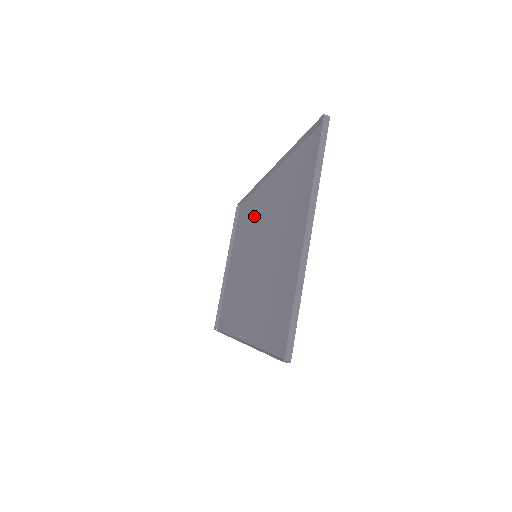
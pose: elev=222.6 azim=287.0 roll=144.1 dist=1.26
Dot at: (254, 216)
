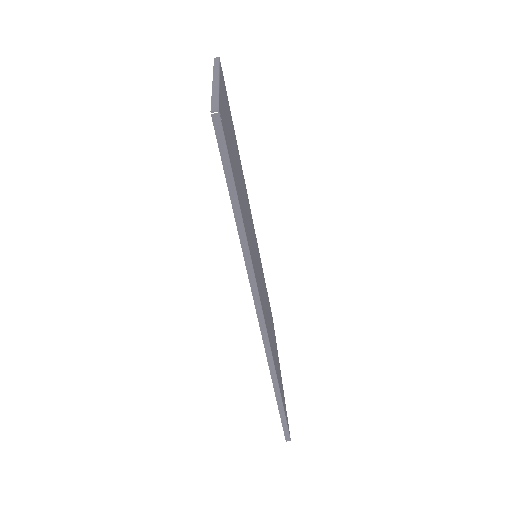
Dot at: occluded
